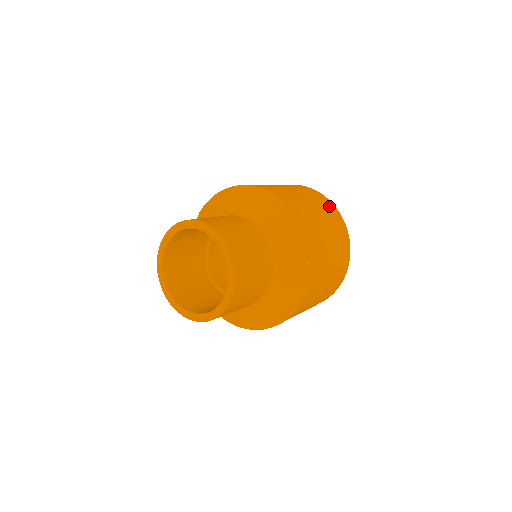
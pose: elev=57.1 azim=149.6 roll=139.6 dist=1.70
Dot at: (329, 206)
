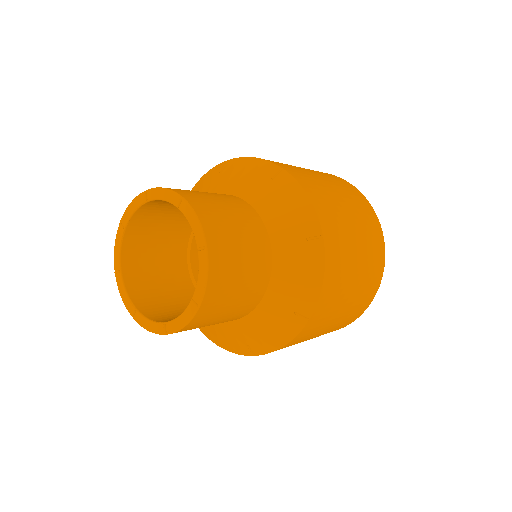
Dot at: (378, 250)
